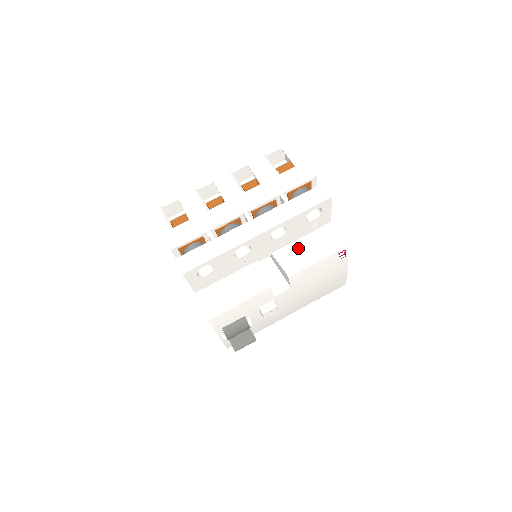
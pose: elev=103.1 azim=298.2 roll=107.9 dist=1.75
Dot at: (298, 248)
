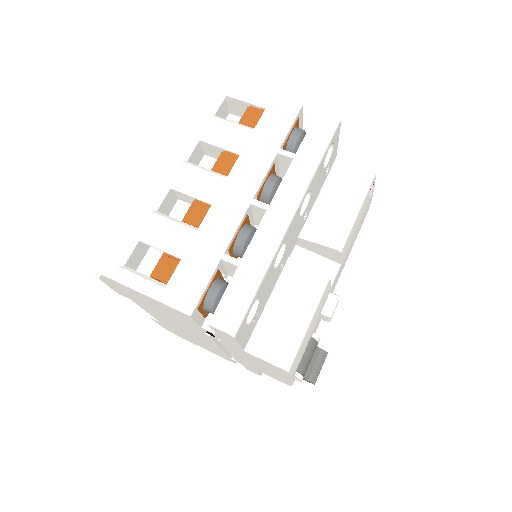
Dot at: (325, 211)
